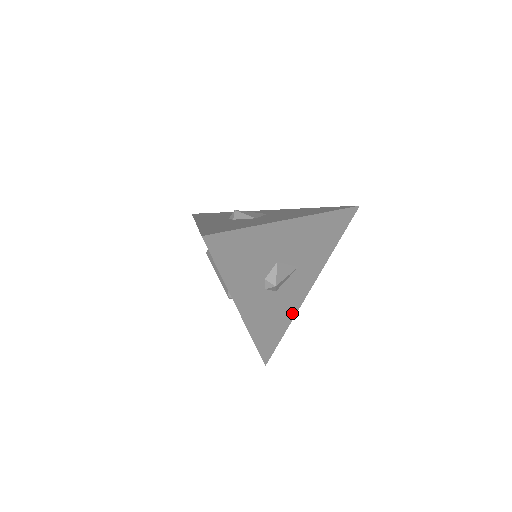
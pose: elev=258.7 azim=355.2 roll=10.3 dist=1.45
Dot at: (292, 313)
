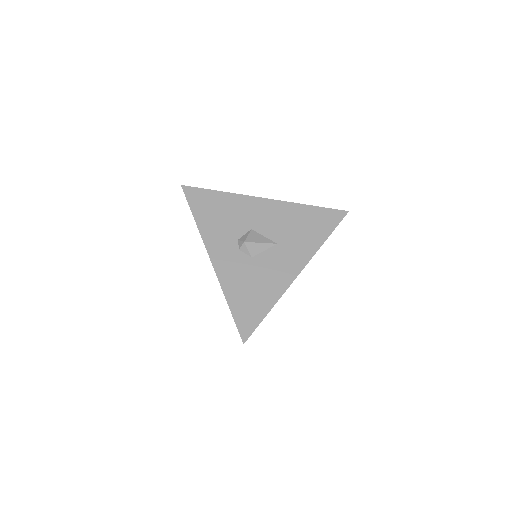
Dot at: (276, 293)
